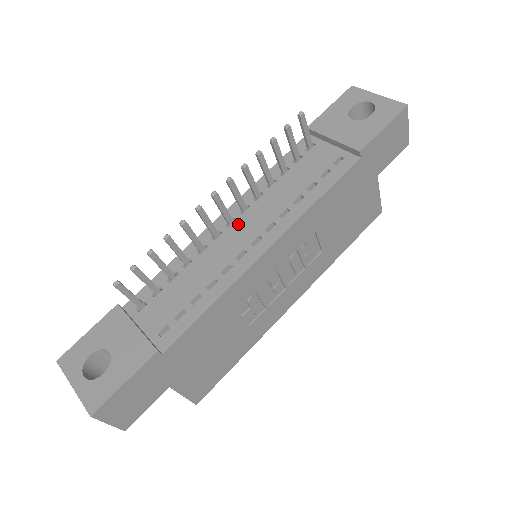
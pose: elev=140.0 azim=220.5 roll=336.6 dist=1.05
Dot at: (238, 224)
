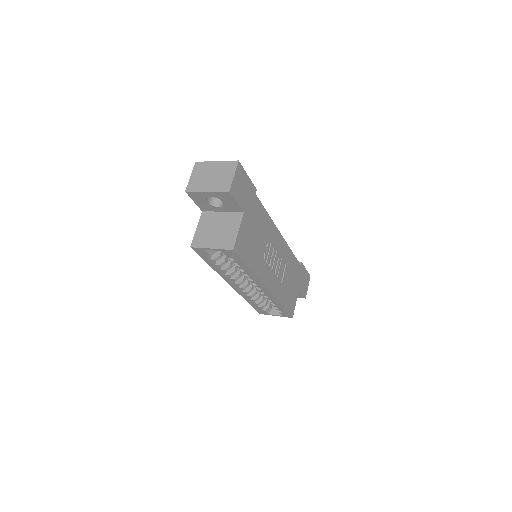
Dot at: occluded
